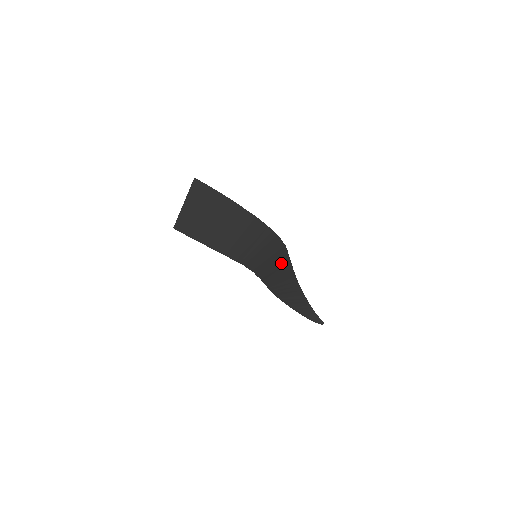
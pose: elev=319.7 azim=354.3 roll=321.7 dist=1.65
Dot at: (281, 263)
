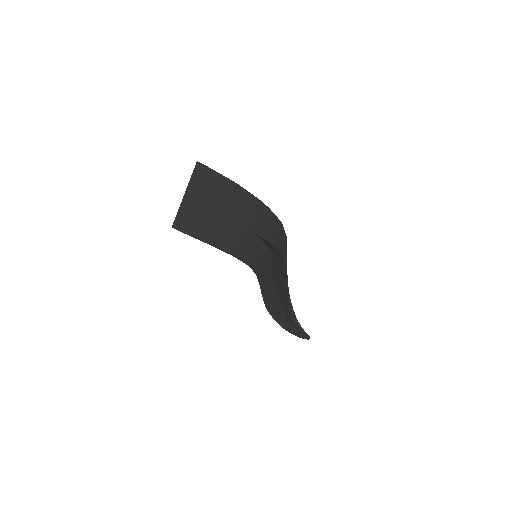
Dot at: occluded
